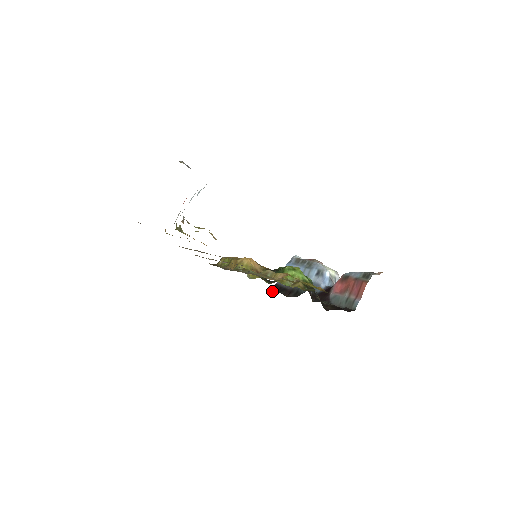
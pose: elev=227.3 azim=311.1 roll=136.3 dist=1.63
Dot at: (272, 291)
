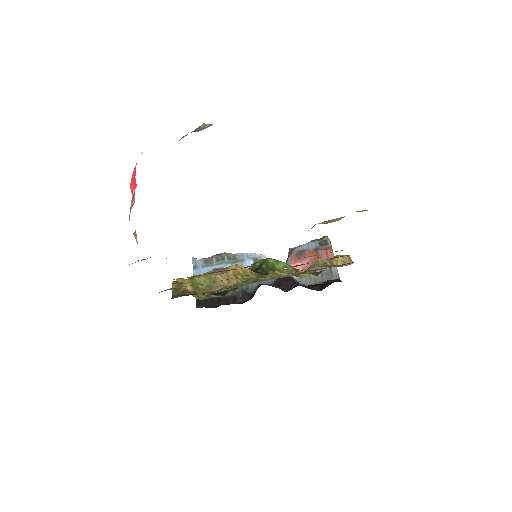
Dot at: occluded
